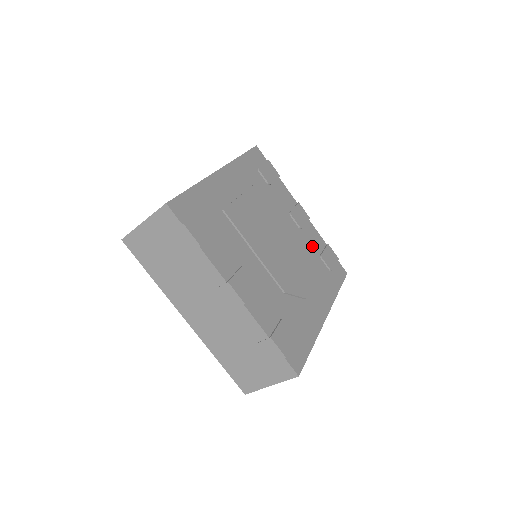
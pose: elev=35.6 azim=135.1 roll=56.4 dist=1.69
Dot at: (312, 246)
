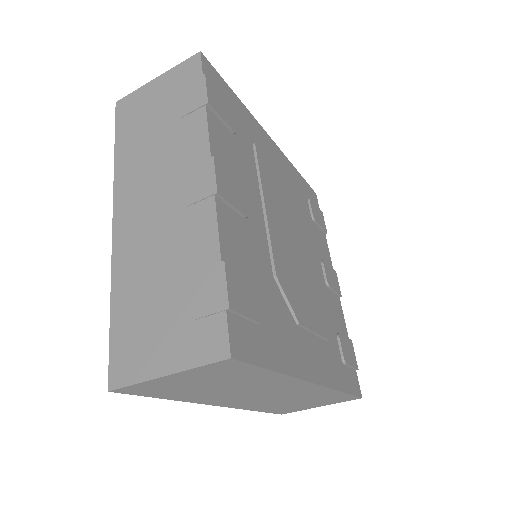
Dot at: (332, 314)
